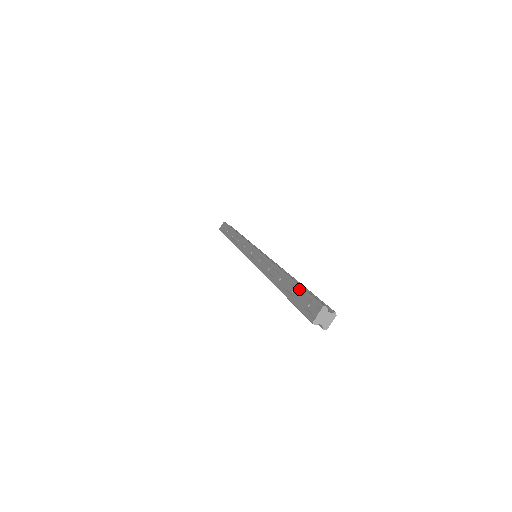
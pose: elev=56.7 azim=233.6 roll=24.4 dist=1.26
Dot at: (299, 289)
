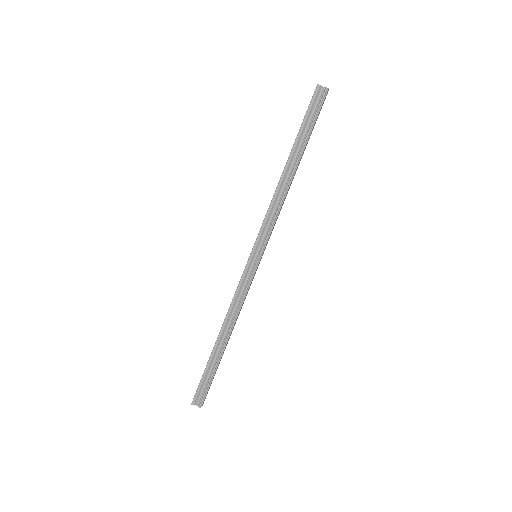
Dot at: occluded
